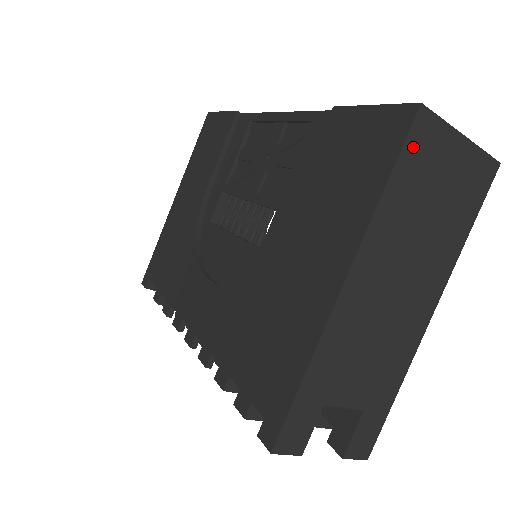
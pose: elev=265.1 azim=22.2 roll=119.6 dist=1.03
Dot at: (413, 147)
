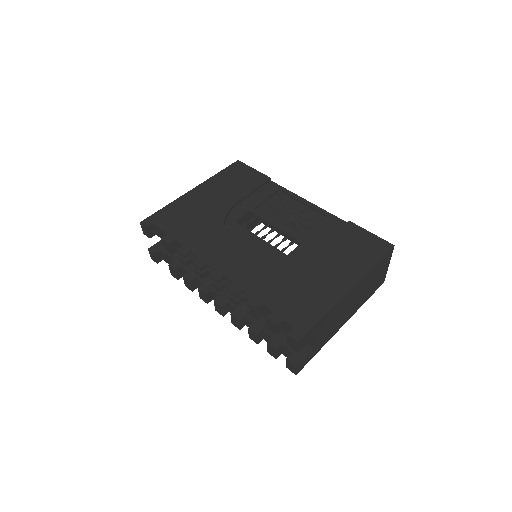
Dot at: (385, 257)
